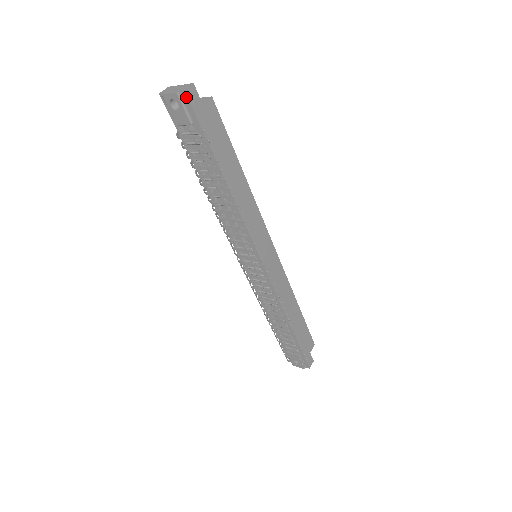
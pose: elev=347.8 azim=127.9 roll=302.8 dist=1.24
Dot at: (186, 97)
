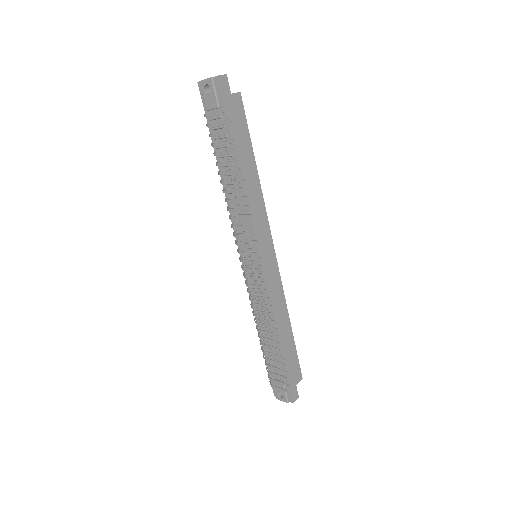
Dot at: (218, 82)
